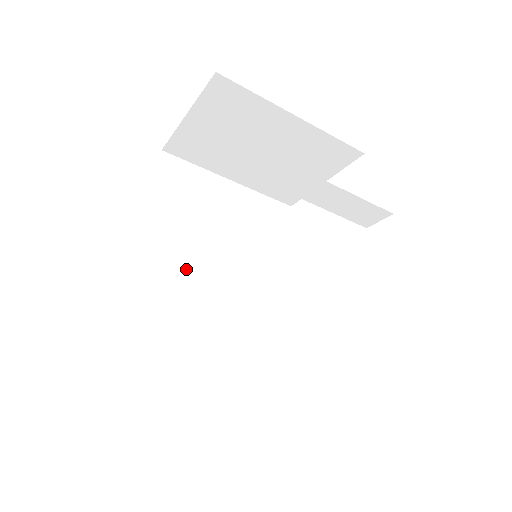
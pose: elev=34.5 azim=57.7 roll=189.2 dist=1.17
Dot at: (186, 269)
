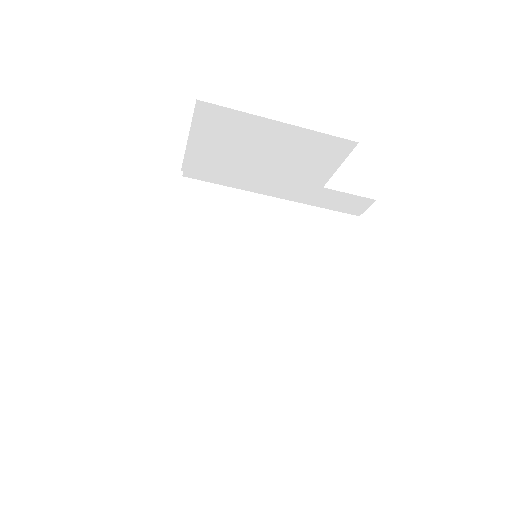
Dot at: (208, 273)
